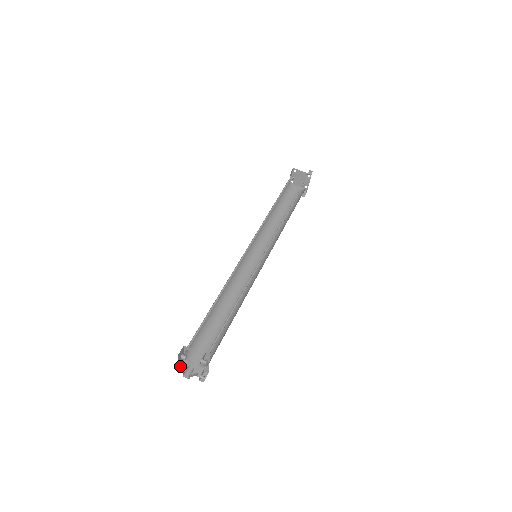
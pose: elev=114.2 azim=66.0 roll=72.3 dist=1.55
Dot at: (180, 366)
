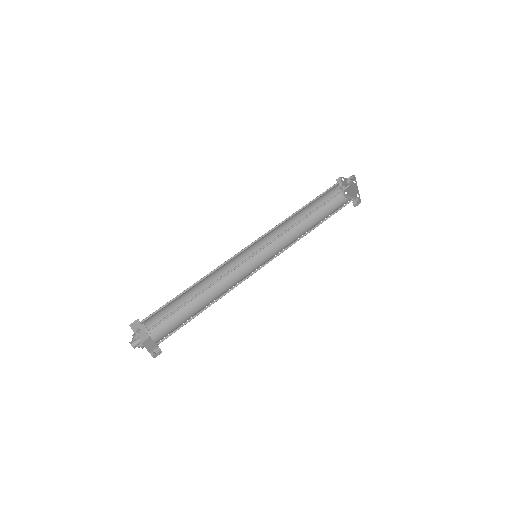
Dot at: (143, 342)
